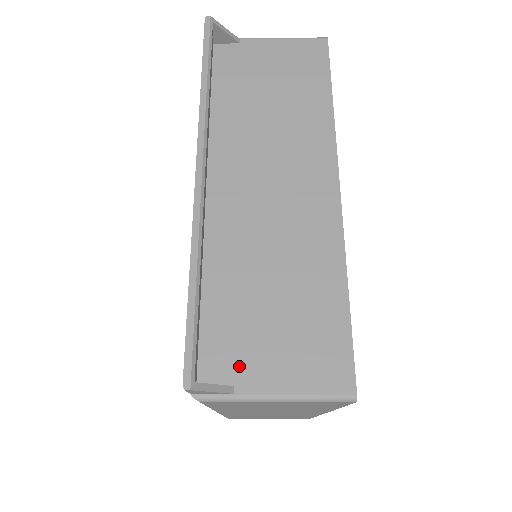
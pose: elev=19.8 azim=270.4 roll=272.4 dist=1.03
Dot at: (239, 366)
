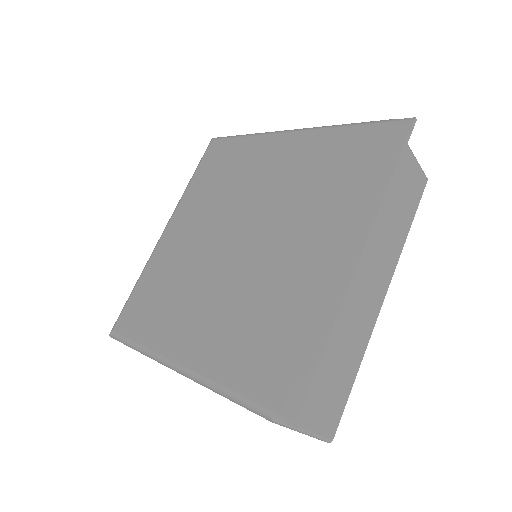
Dot at: occluded
